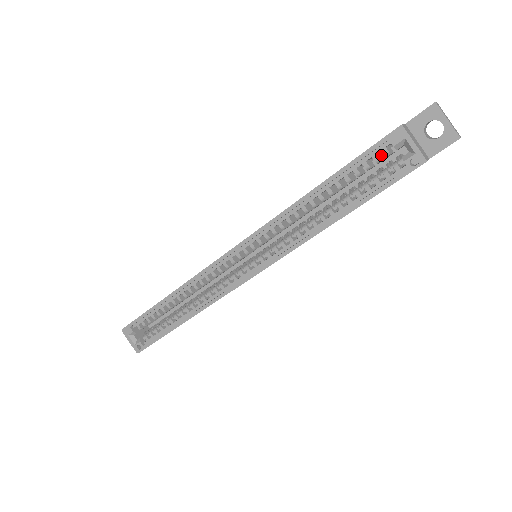
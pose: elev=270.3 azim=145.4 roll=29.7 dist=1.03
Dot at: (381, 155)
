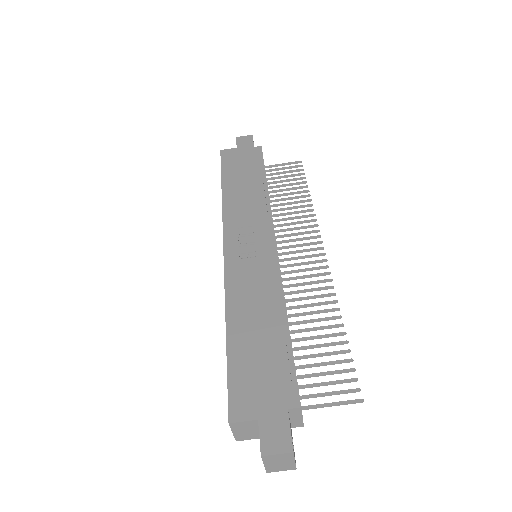
Dot at: occluded
